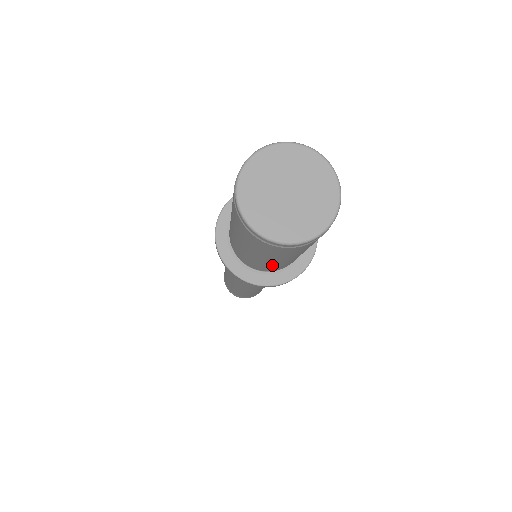
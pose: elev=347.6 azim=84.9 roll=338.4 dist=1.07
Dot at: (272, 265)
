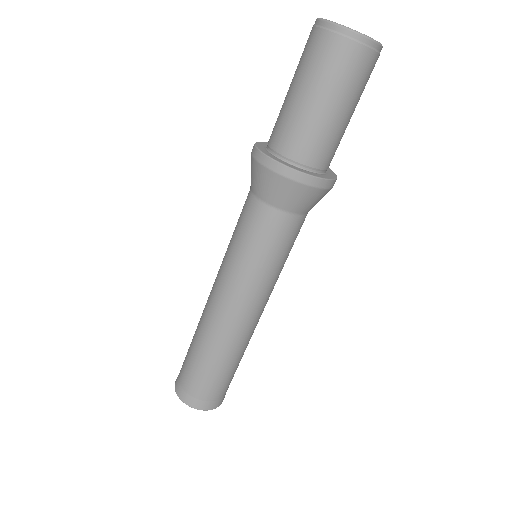
Dot at: (331, 132)
